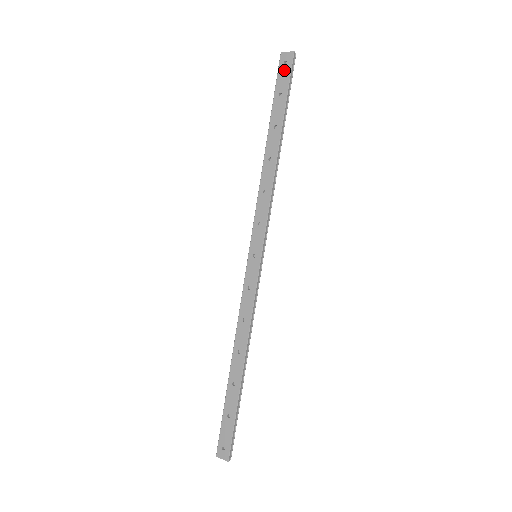
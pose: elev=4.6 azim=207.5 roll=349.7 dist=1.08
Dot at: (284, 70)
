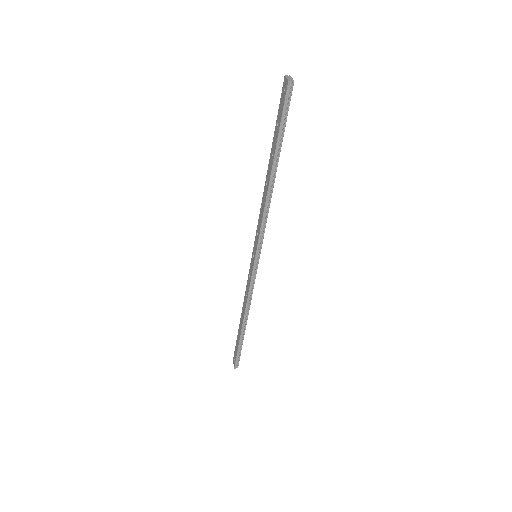
Dot at: (282, 98)
